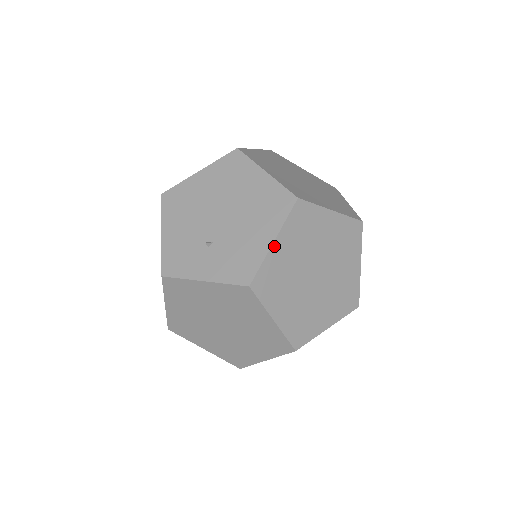
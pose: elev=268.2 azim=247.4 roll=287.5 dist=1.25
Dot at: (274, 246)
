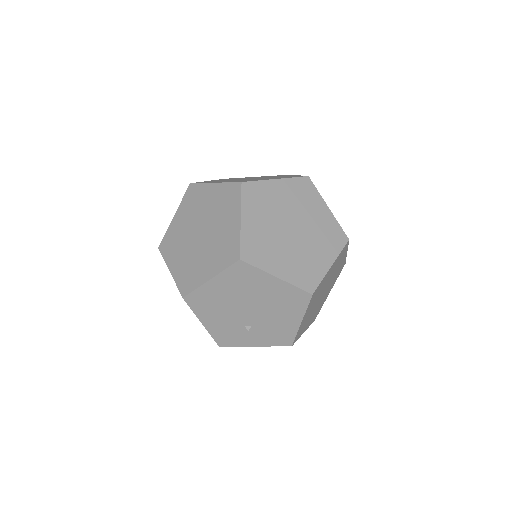
Dot at: (302, 322)
